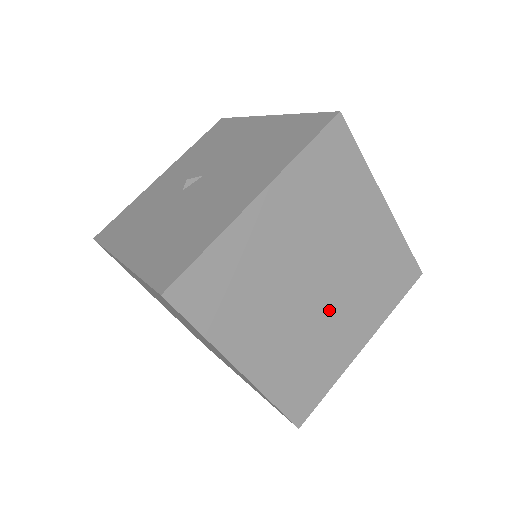
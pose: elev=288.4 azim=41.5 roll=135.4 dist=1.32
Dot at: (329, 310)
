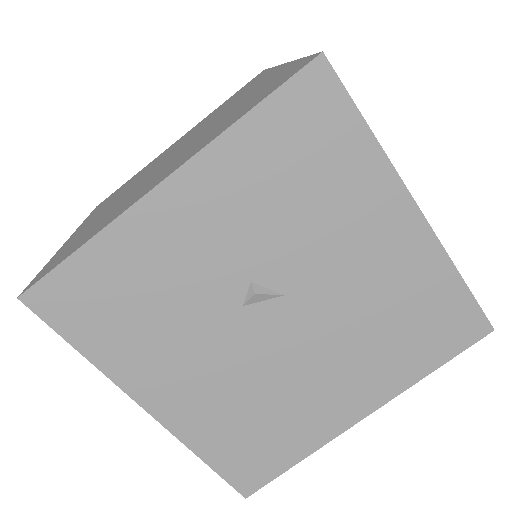
Dot at: occluded
